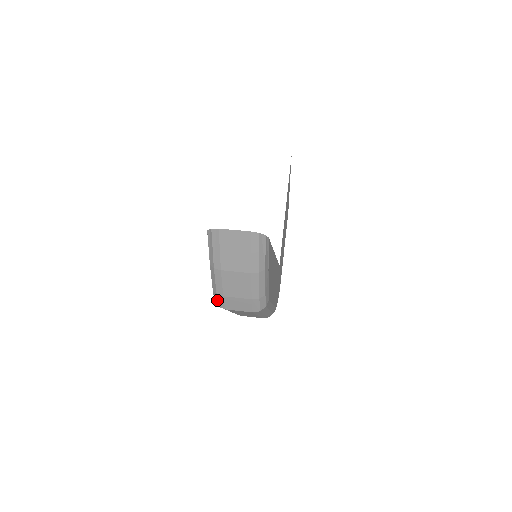
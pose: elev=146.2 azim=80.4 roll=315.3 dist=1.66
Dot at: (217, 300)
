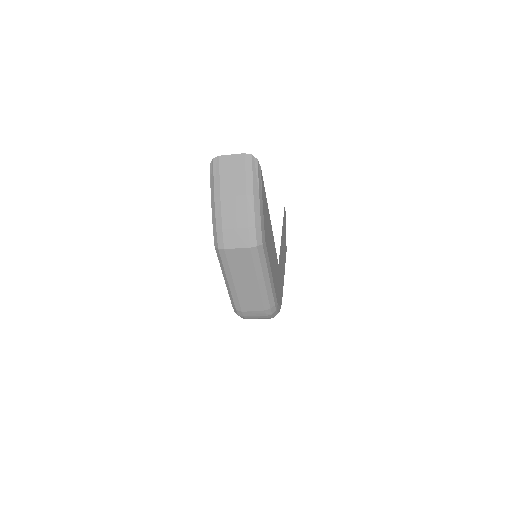
Dot at: (217, 239)
